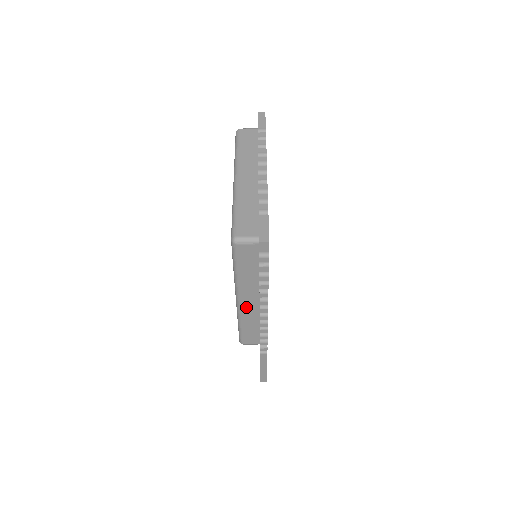
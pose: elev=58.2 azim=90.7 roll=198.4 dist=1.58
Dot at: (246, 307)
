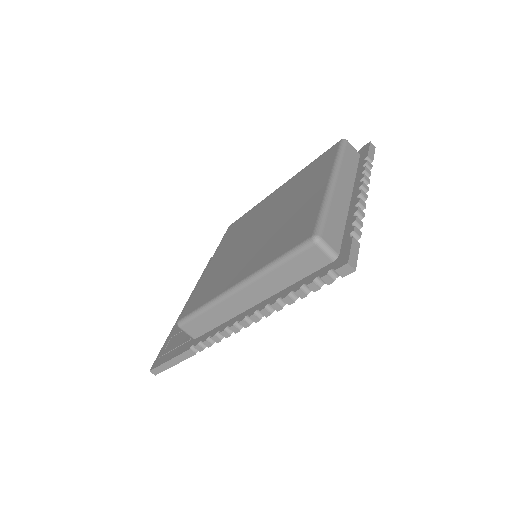
Dot at: (235, 300)
